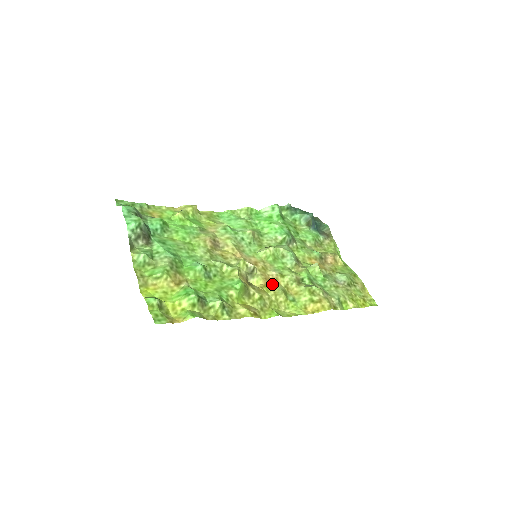
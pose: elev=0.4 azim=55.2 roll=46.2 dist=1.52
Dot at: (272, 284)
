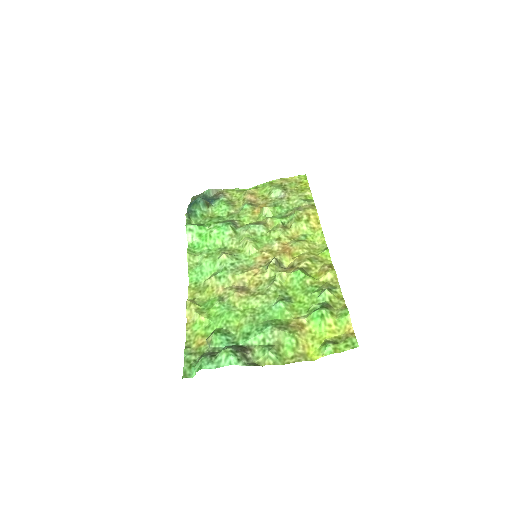
Dot at: (290, 249)
